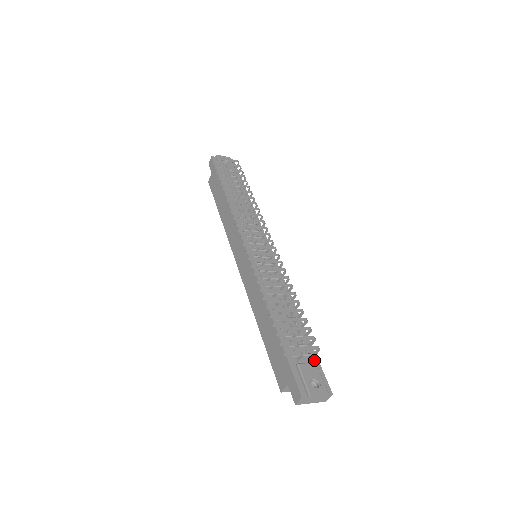
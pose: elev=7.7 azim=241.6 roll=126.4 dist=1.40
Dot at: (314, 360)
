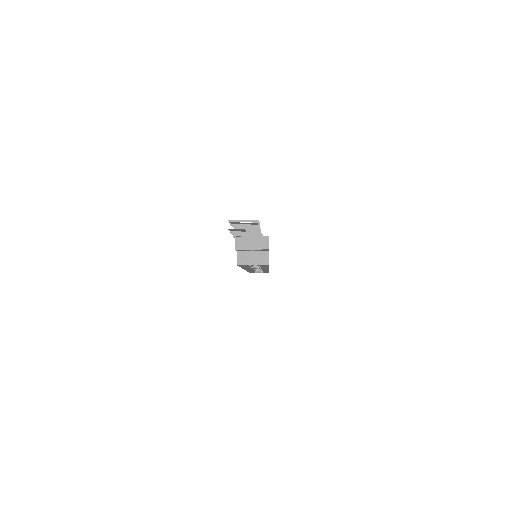
Dot at: occluded
